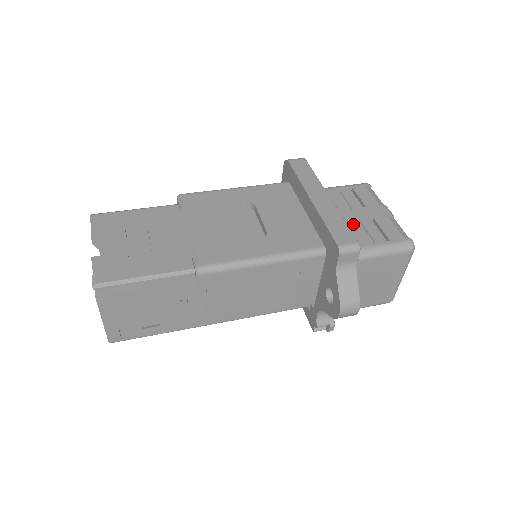
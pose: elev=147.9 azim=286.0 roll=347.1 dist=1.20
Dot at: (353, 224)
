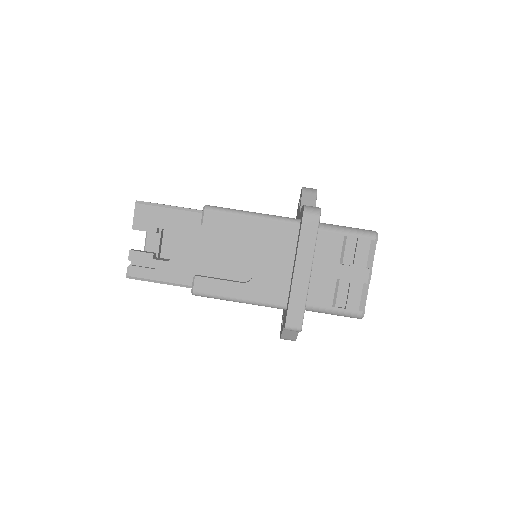
Dot at: (329, 282)
